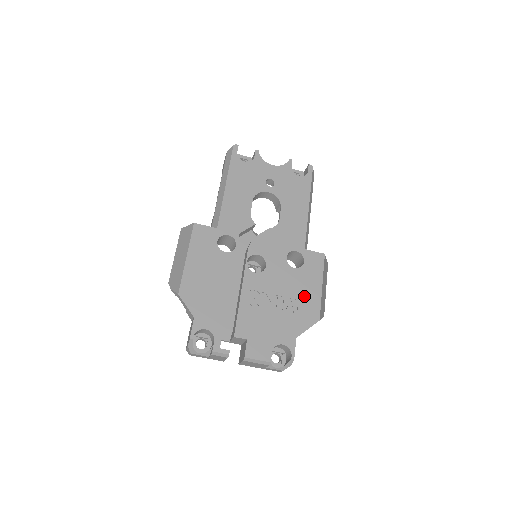
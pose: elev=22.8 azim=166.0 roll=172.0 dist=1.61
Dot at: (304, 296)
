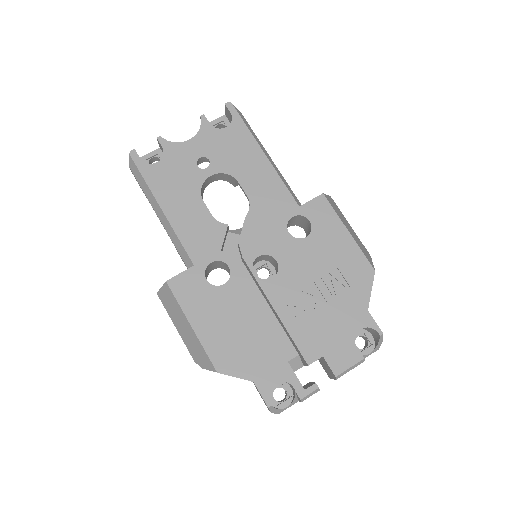
Dot at: (340, 259)
